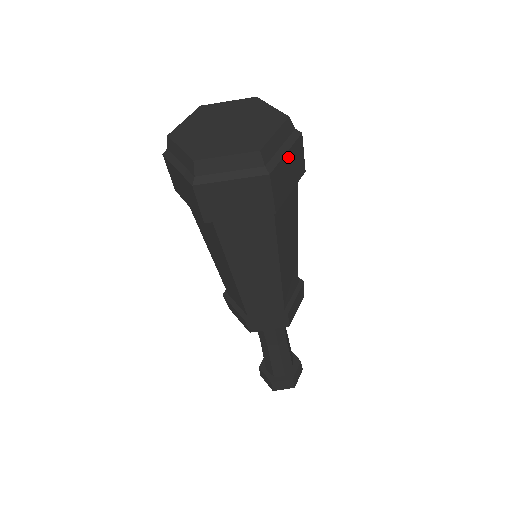
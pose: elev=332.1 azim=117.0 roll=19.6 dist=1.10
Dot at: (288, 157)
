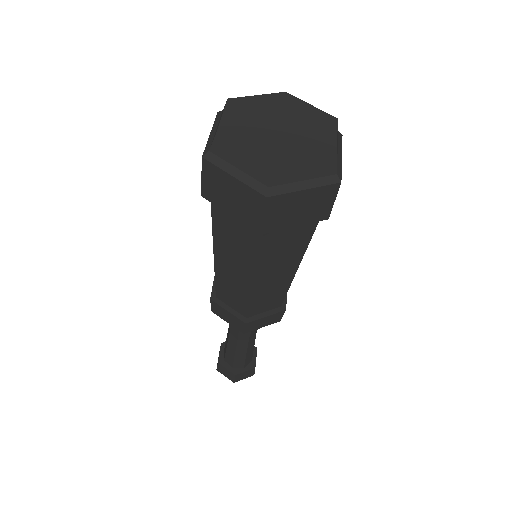
Dot at: (306, 194)
